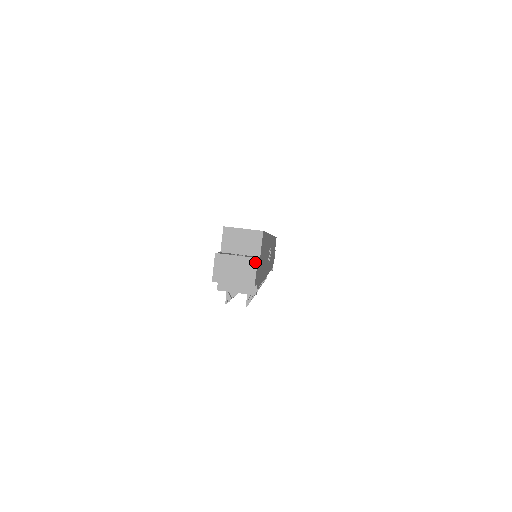
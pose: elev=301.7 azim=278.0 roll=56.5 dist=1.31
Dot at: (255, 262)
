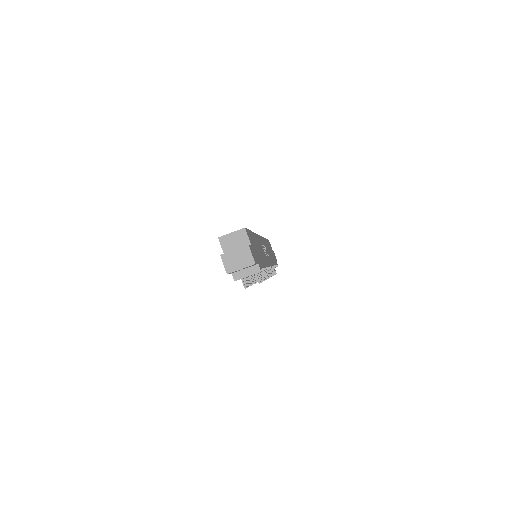
Dot at: (248, 248)
